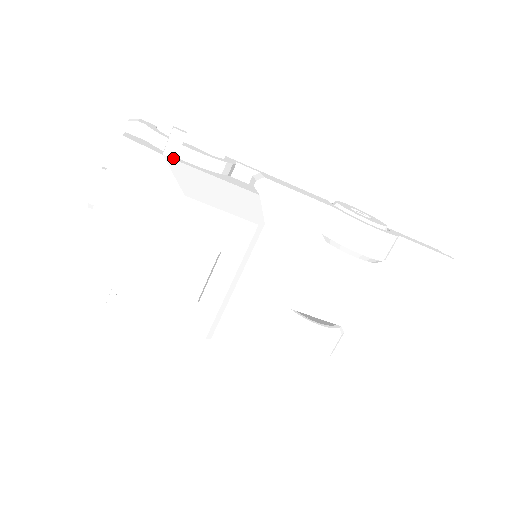
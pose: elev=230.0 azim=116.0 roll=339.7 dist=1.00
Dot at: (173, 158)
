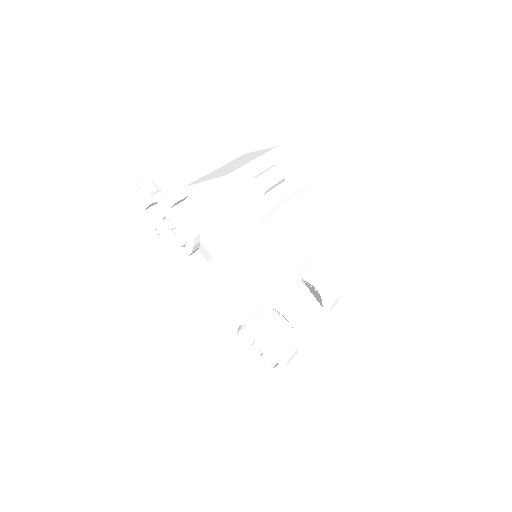
Dot at: occluded
